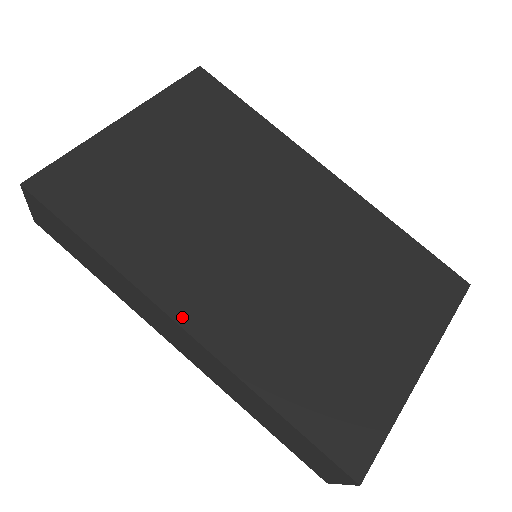
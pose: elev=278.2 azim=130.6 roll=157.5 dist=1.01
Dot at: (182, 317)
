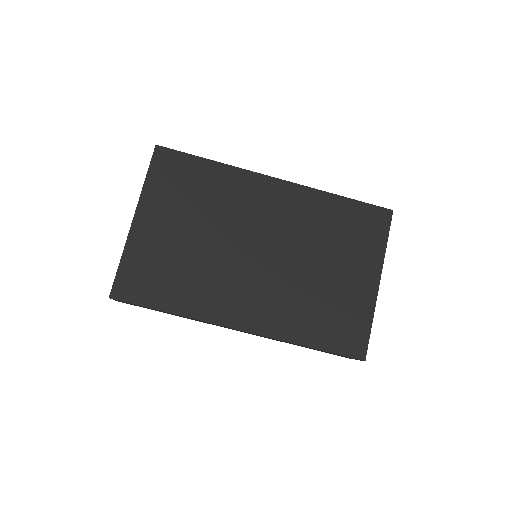
Dot at: (237, 325)
